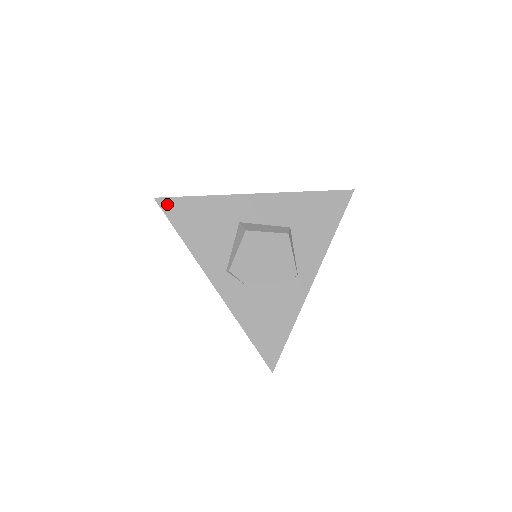
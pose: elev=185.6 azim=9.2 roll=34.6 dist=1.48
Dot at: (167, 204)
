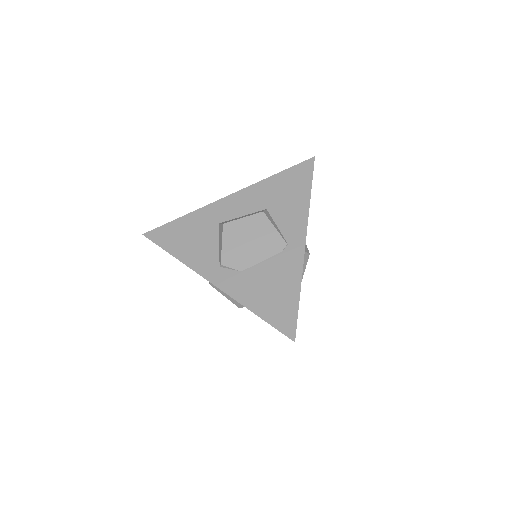
Dot at: (154, 235)
